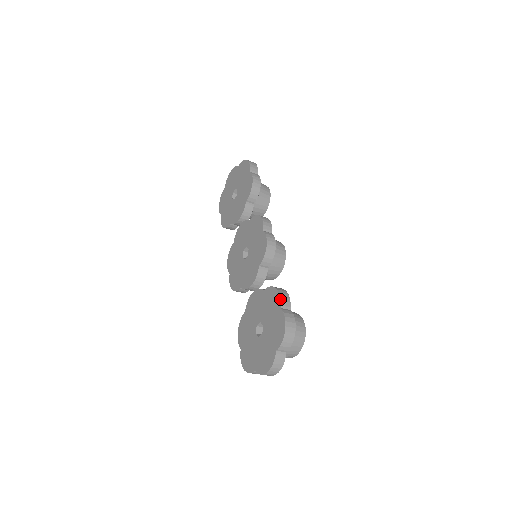
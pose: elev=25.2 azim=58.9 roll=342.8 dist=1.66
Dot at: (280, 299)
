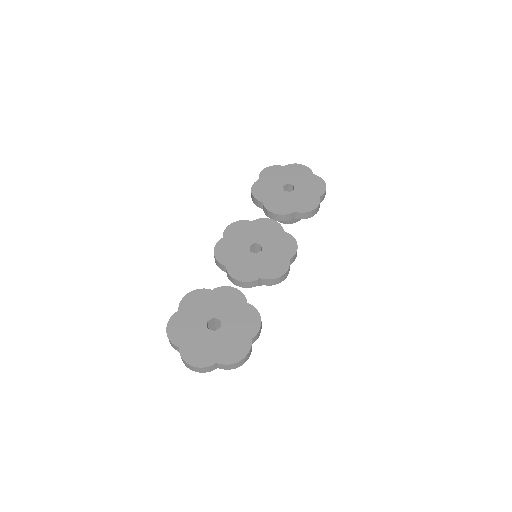
Dot at: (258, 332)
